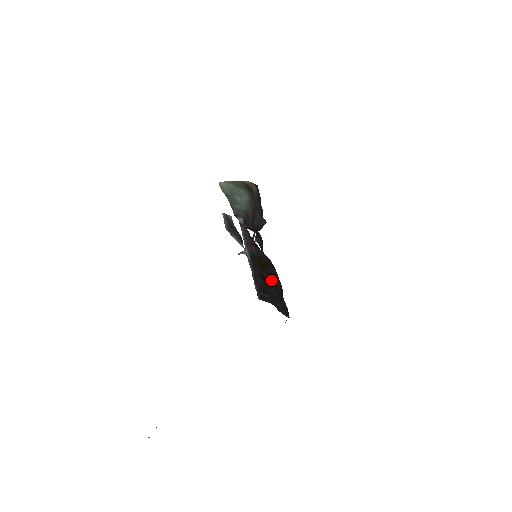
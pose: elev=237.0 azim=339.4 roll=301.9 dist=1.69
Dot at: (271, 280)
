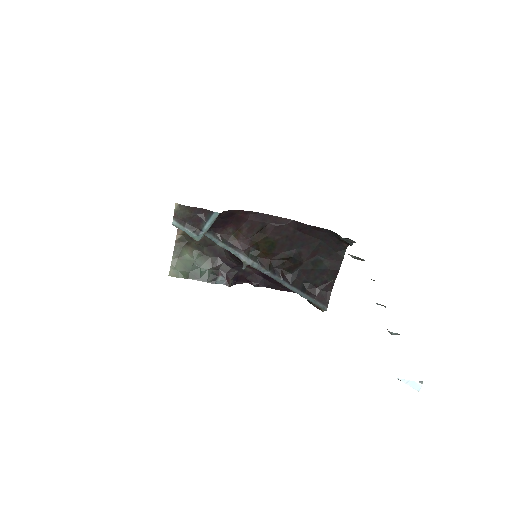
Dot at: (287, 245)
